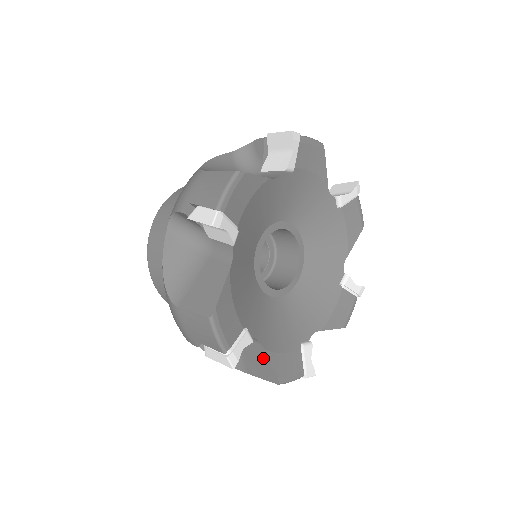
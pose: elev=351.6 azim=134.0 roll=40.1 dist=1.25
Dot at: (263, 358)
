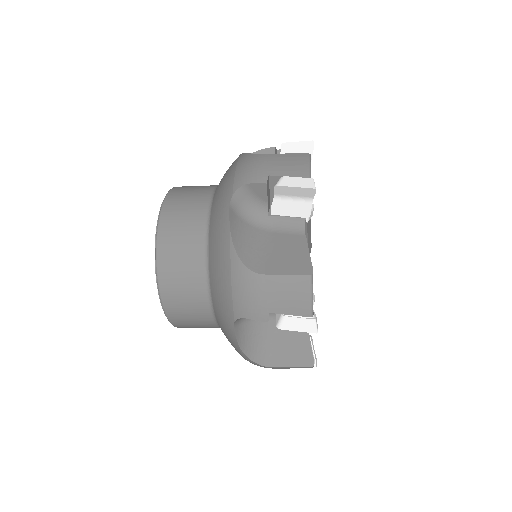
Dot at: (303, 339)
